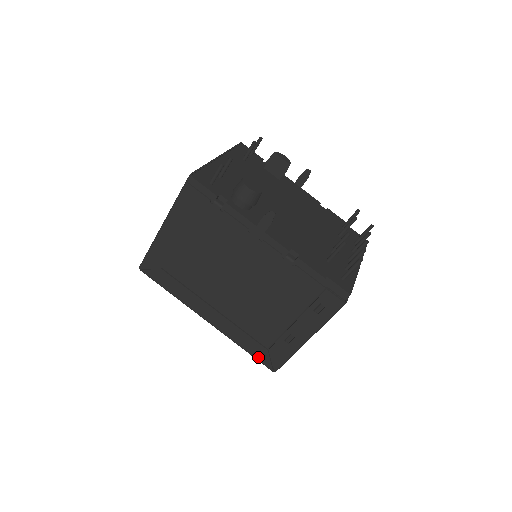
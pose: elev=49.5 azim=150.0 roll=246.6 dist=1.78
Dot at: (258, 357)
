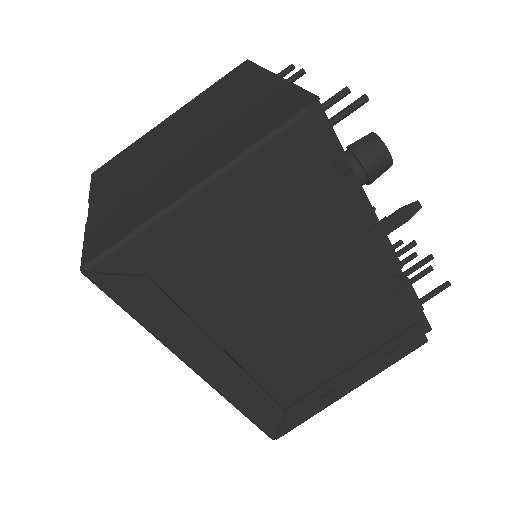
Dot at: (262, 422)
